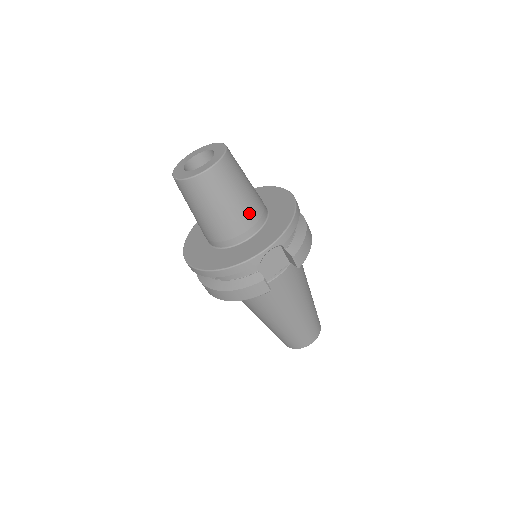
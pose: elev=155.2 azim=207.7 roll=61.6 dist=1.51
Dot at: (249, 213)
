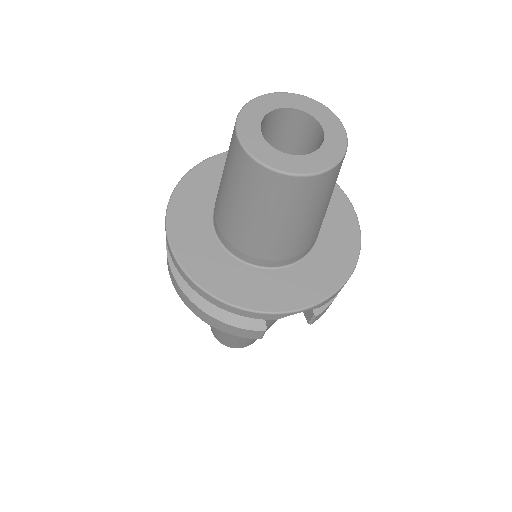
Dot at: (304, 241)
